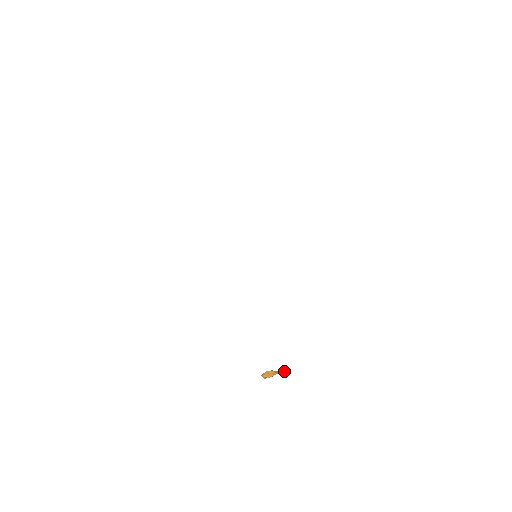
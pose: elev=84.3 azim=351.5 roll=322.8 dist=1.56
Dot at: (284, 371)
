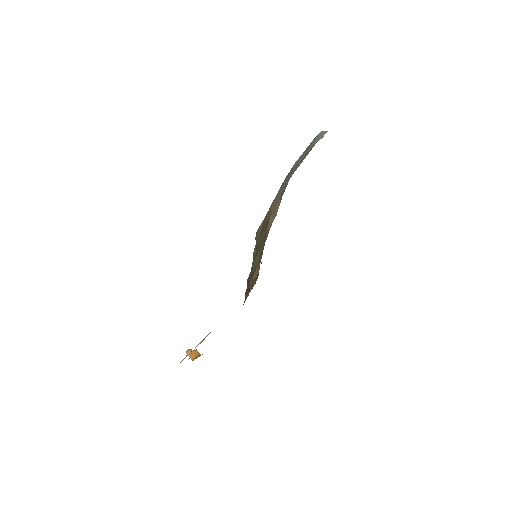
Dot at: (202, 354)
